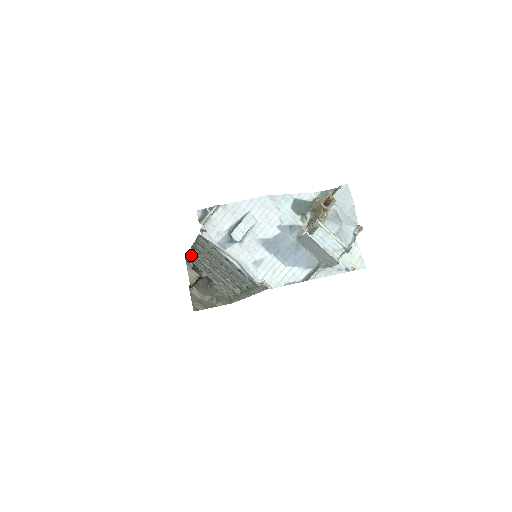
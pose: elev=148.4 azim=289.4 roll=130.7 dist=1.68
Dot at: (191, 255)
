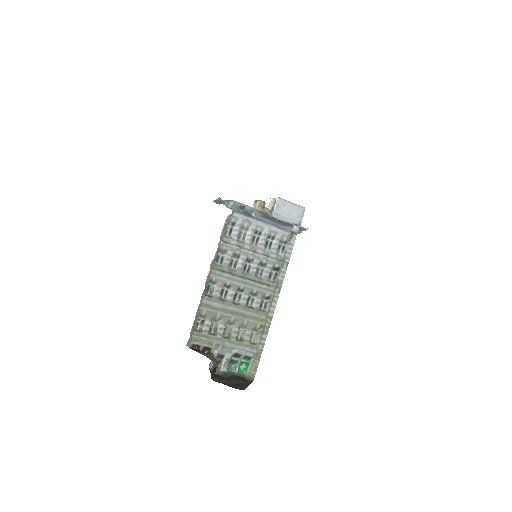
Dot at: (195, 327)
